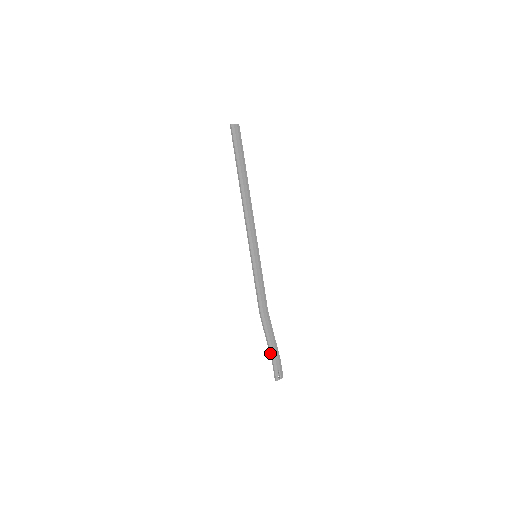
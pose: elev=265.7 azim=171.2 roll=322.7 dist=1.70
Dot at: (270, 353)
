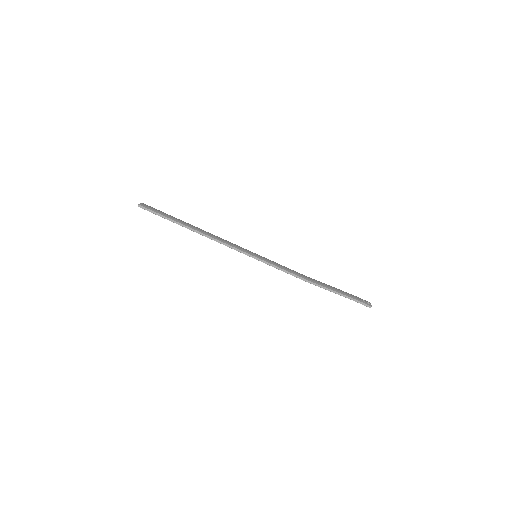
Dot at: (345, 296)
